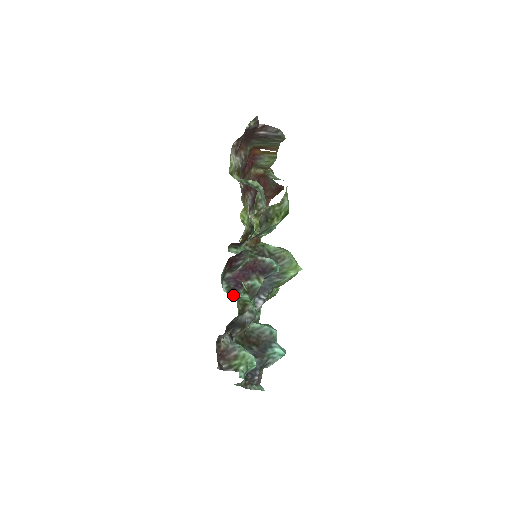
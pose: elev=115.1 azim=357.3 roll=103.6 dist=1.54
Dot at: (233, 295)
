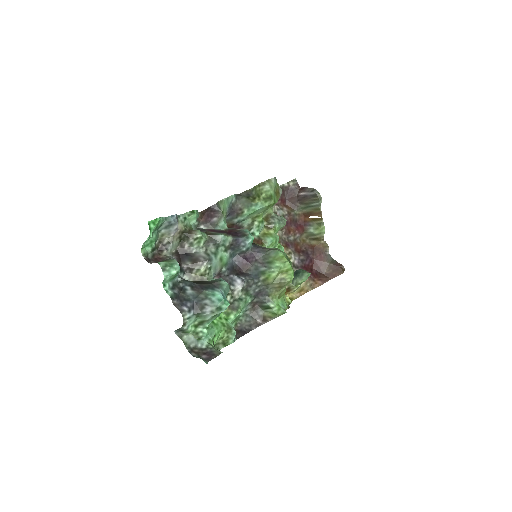
Dot at: occluded
